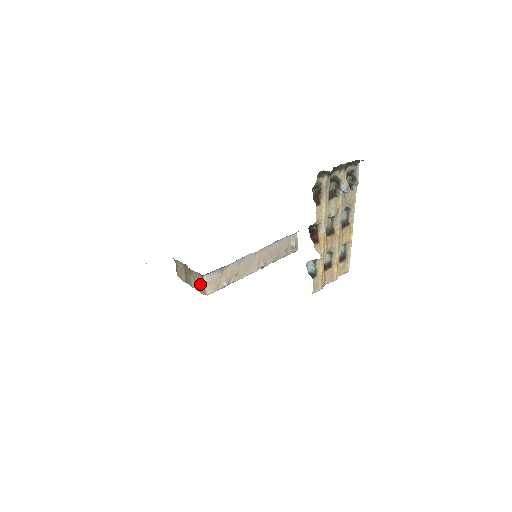
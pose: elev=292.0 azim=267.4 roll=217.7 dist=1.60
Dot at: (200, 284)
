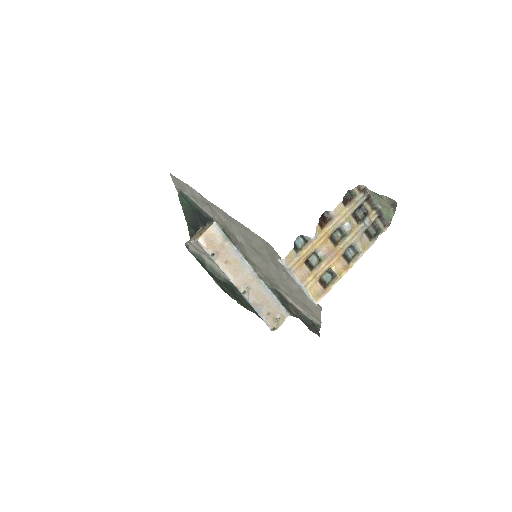
Dot at: occluded
